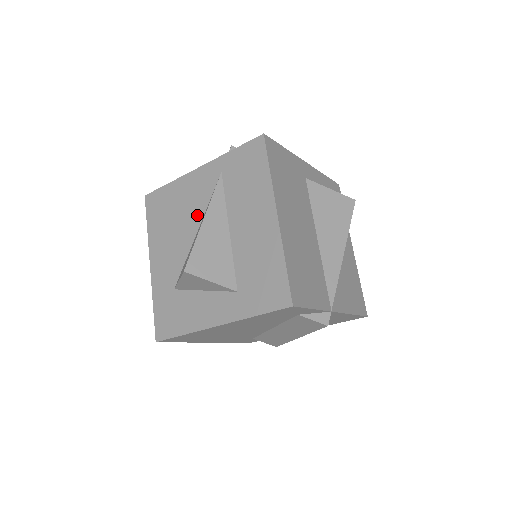
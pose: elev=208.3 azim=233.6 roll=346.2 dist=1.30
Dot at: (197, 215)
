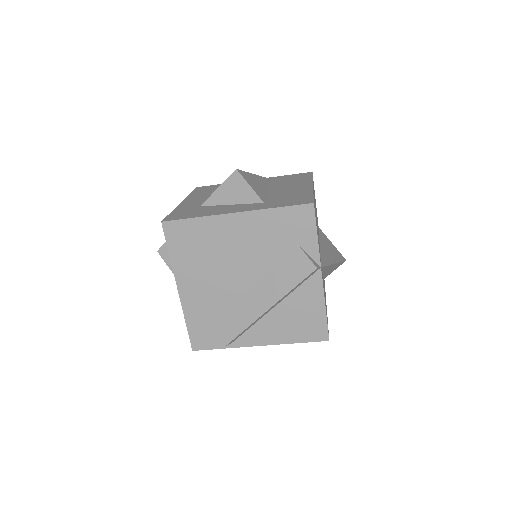
Dot at: occluded
